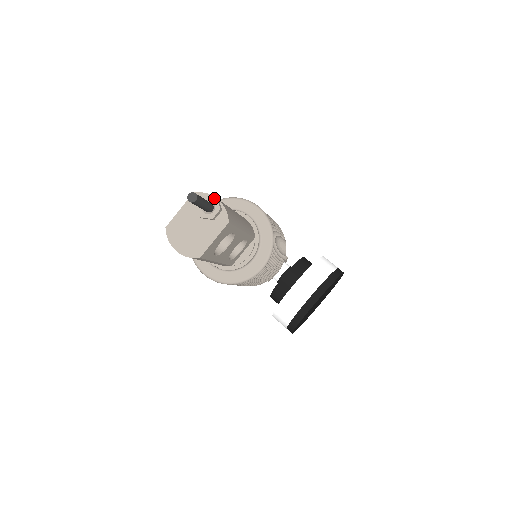
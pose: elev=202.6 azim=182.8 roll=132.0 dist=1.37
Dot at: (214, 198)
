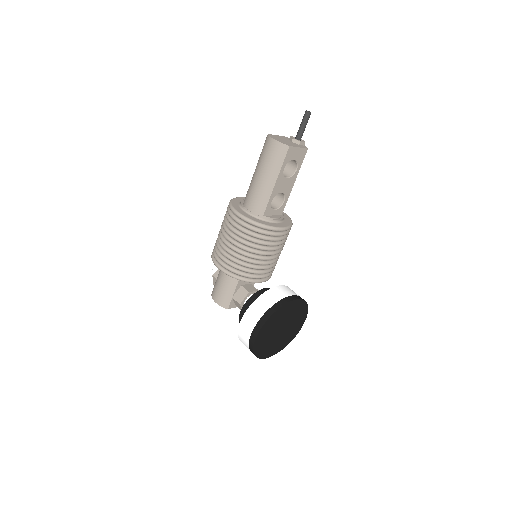
Dot at: occluded
